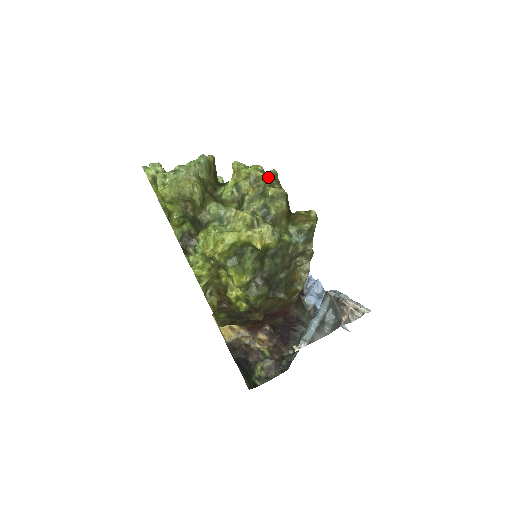
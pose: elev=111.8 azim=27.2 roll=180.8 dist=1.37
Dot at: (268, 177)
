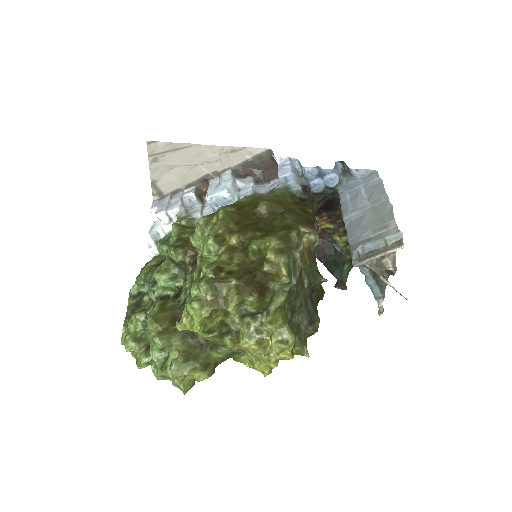
Dot at: (211, 302)
